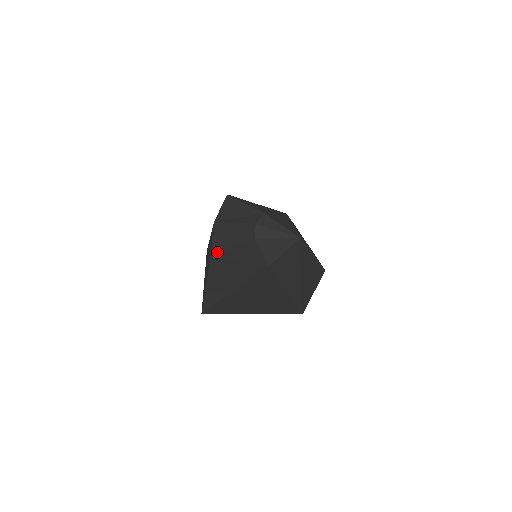
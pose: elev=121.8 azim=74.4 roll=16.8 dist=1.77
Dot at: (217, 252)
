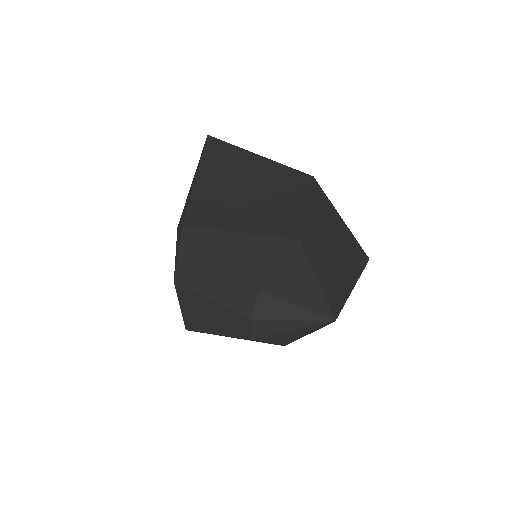
Dot at: (194, 329)
